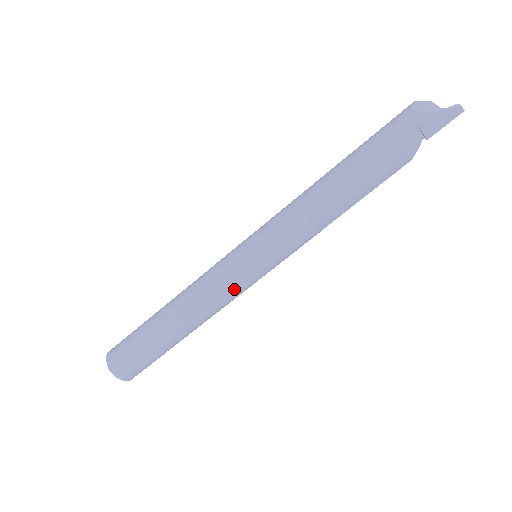
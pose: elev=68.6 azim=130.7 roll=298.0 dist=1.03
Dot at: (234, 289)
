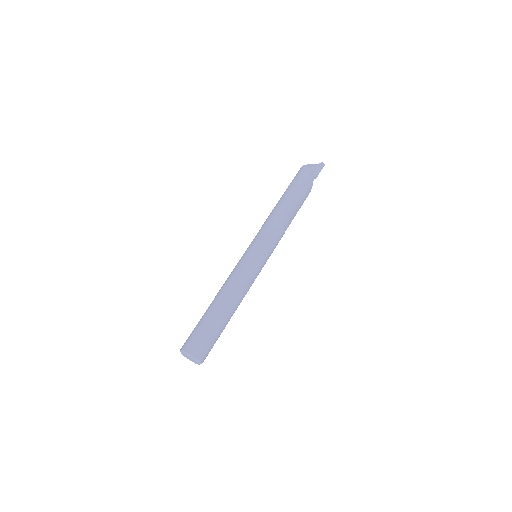
Dot at: (254, 274)
